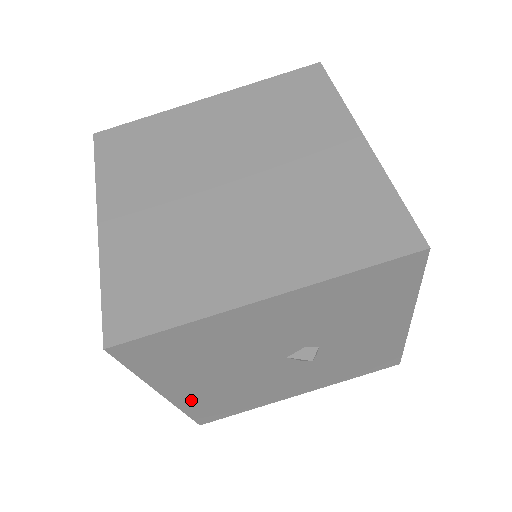
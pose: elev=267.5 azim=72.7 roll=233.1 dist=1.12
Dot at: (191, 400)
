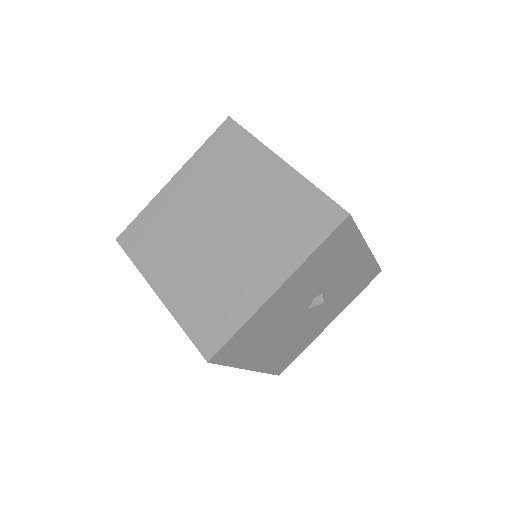
Dot at: (266, 363)
